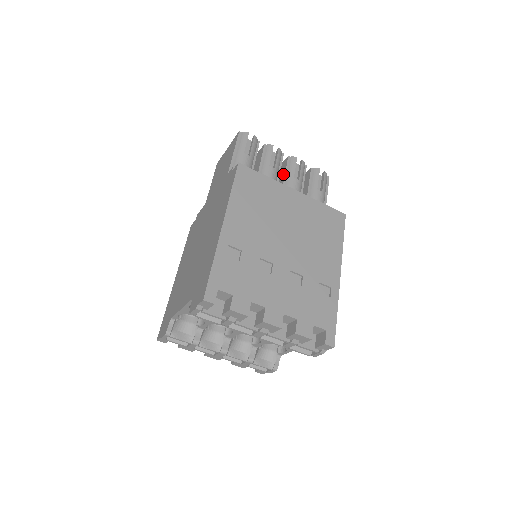
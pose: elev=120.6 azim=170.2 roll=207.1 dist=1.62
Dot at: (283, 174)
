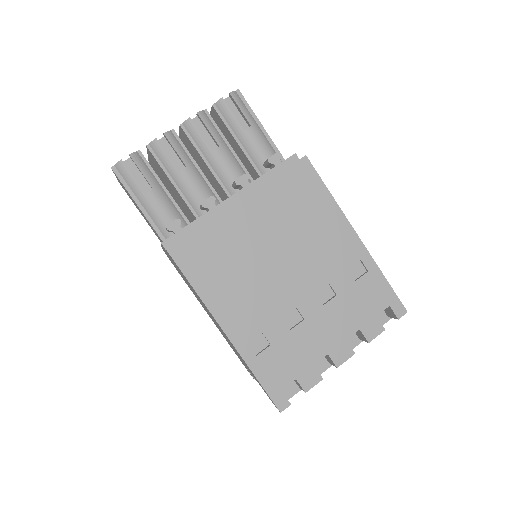
Dot at: (197, 154)
